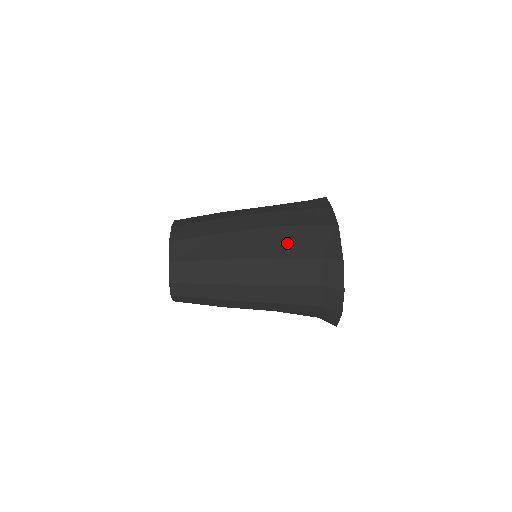
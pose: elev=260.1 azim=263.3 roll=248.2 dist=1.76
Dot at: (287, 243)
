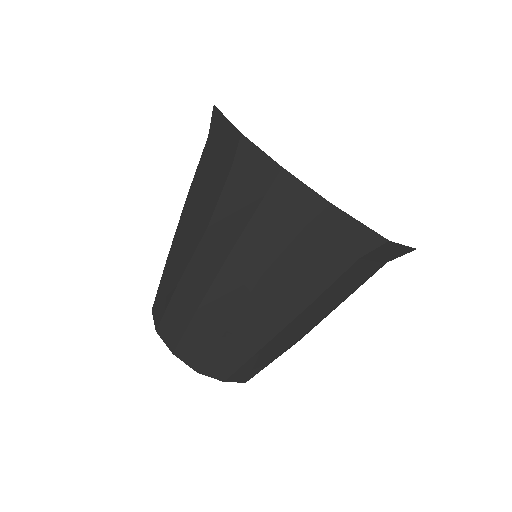
Dot at: (302, 278)
